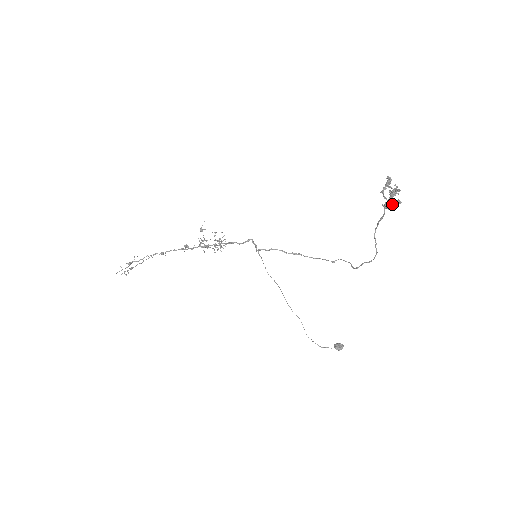
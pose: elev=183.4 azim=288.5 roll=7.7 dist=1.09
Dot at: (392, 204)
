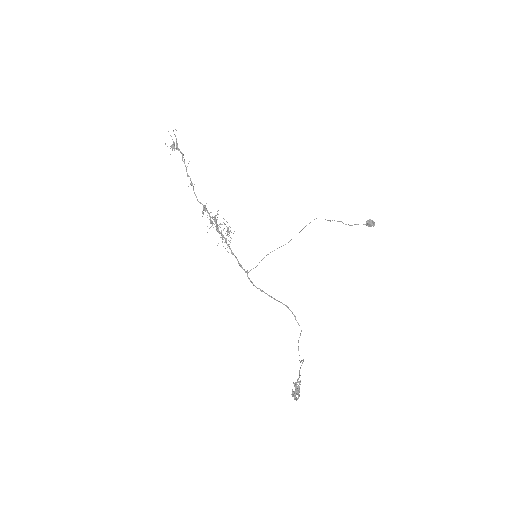
Dot at: occluded
